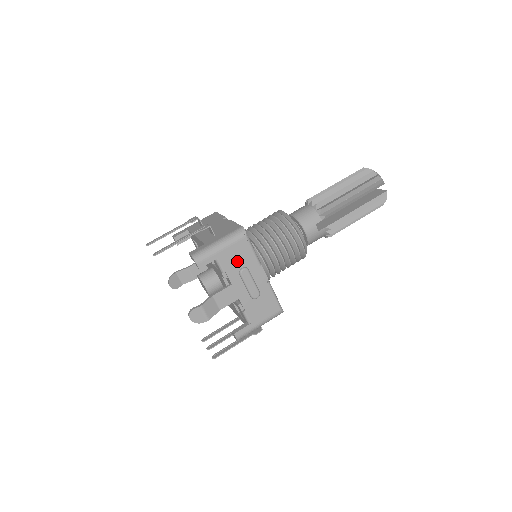
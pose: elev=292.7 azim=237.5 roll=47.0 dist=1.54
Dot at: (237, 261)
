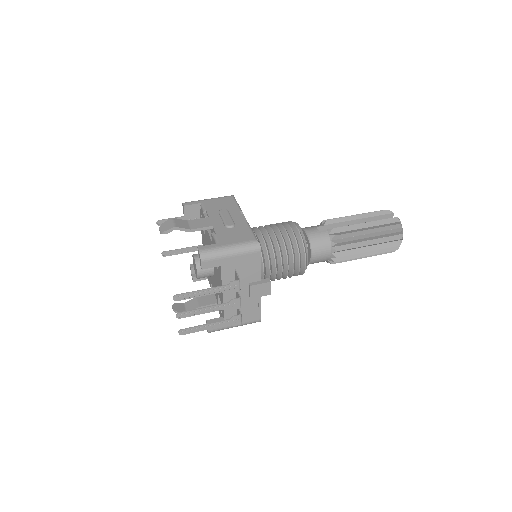
Dot at: (219, 206)
